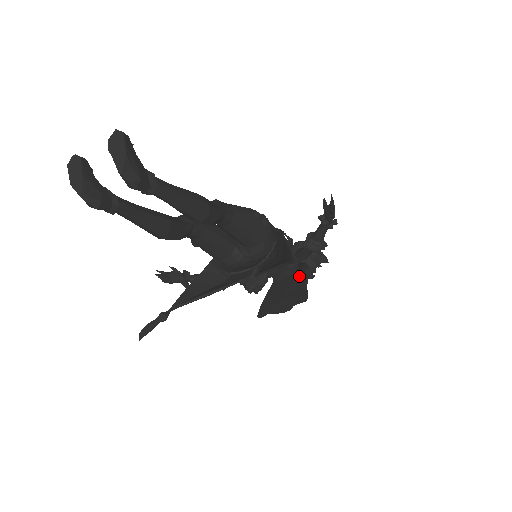
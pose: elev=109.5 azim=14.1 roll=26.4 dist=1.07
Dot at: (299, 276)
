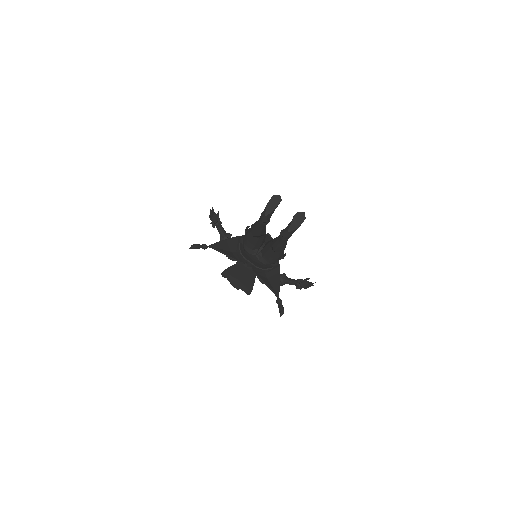
Dot at: (254, 276)
